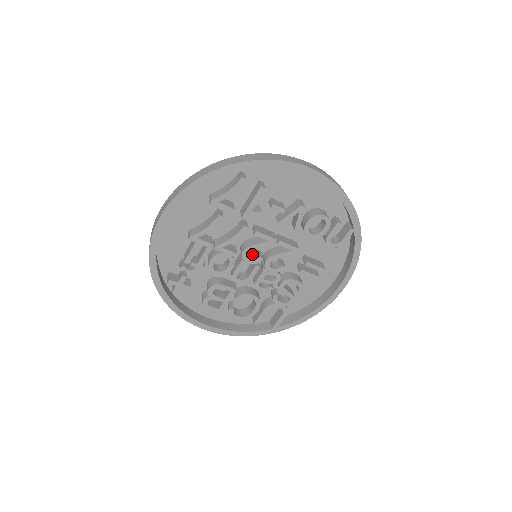
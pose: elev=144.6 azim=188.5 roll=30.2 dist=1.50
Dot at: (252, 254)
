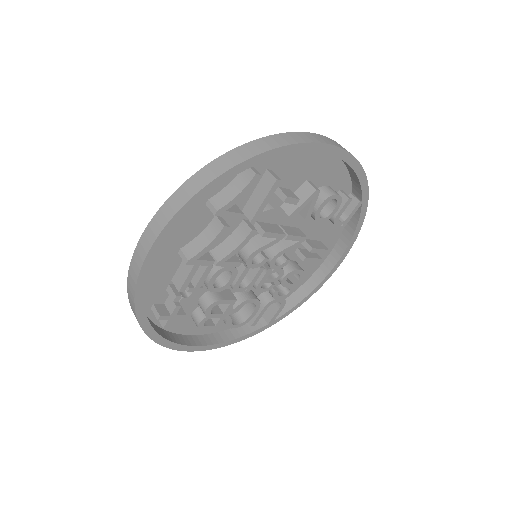
Dot at: occluded
